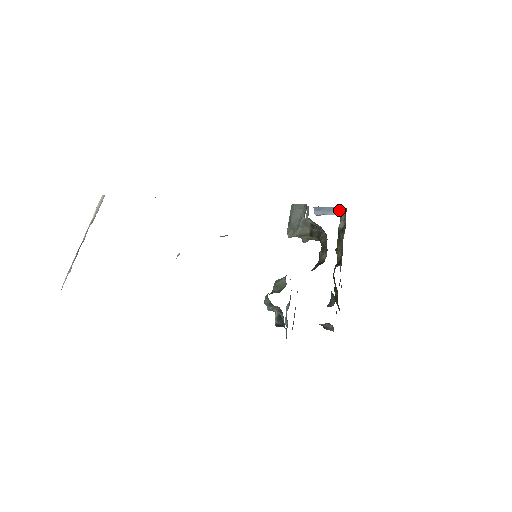
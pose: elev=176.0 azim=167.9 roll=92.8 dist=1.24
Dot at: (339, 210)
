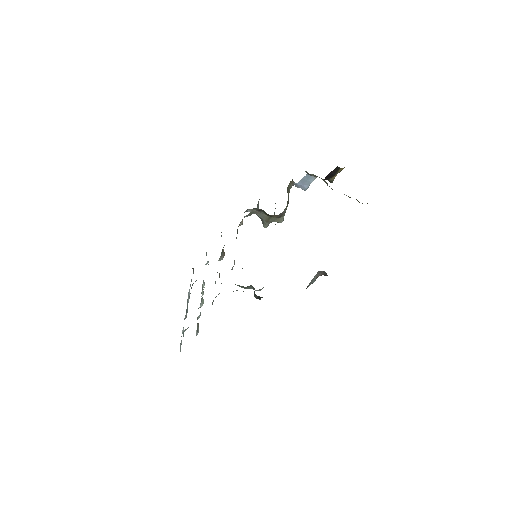
Dot at: (309, 175)
